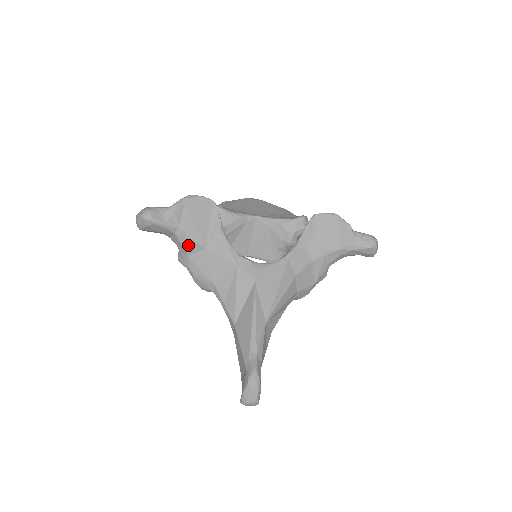
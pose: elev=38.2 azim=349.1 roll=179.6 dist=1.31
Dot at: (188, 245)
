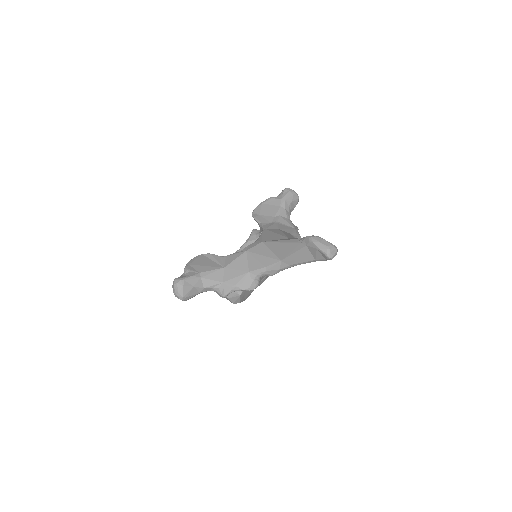
Dot at: (215, 276)
